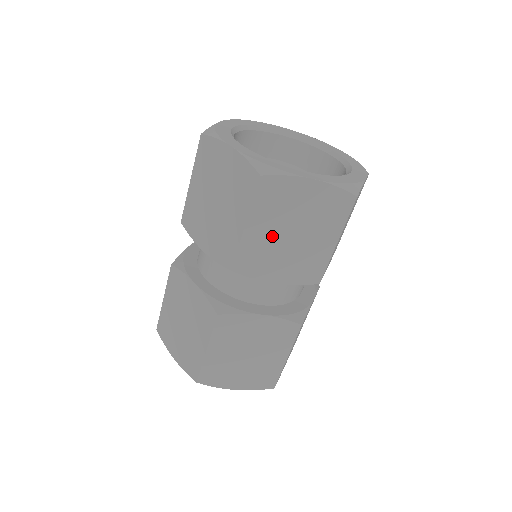
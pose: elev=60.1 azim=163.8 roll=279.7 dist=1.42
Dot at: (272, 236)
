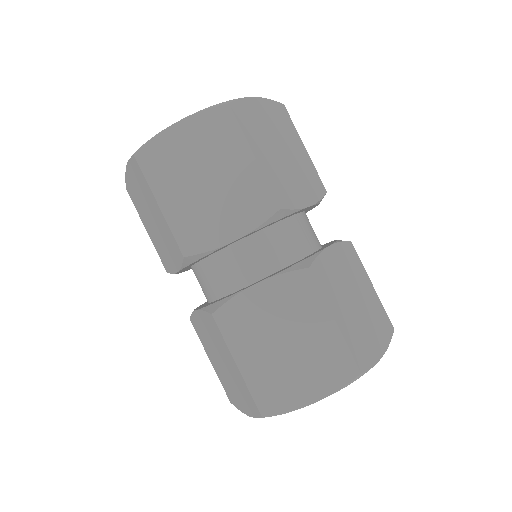
Dot at: (274, 159)
